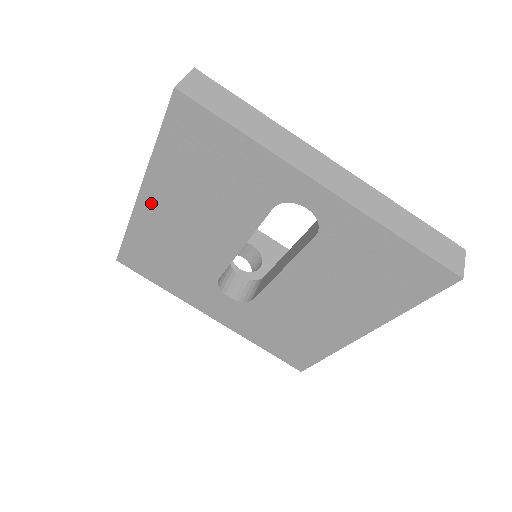
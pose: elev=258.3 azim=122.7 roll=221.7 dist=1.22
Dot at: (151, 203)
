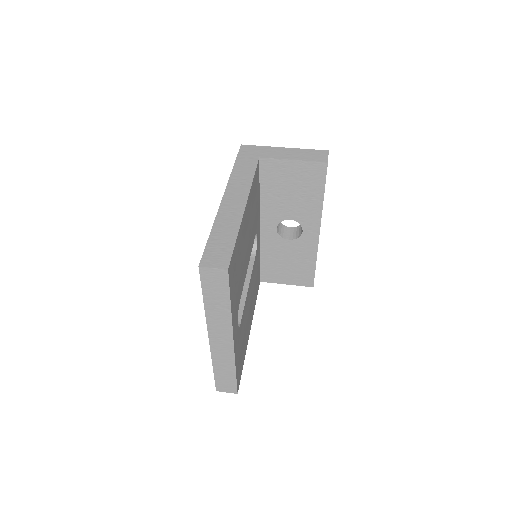
Dot at: occluded
